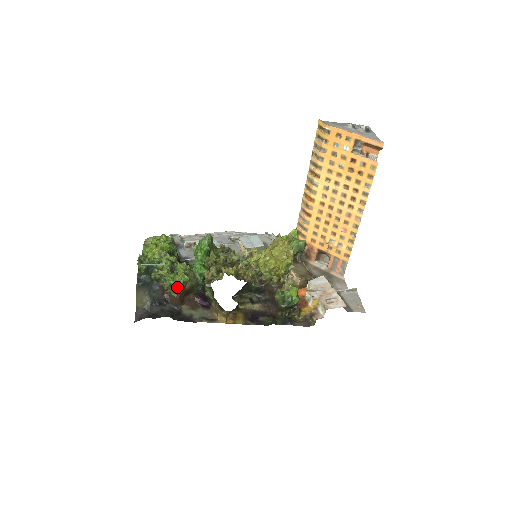
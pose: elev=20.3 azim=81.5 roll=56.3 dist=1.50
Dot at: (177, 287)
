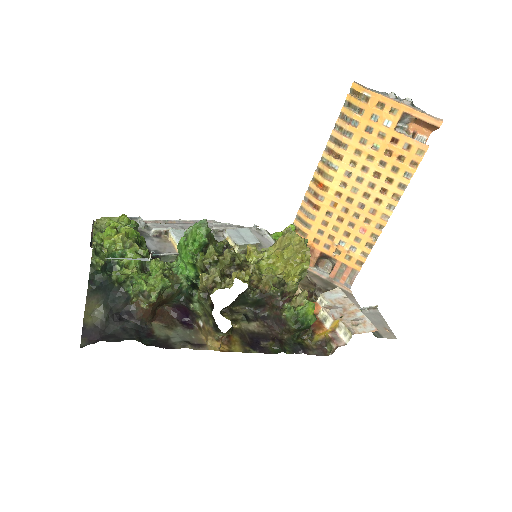
Dot at: (152, 295)
